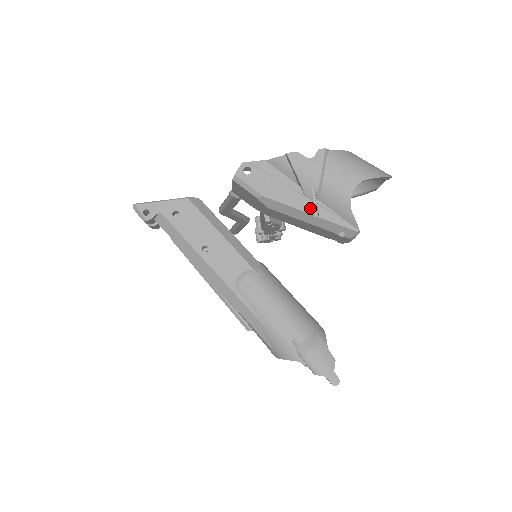
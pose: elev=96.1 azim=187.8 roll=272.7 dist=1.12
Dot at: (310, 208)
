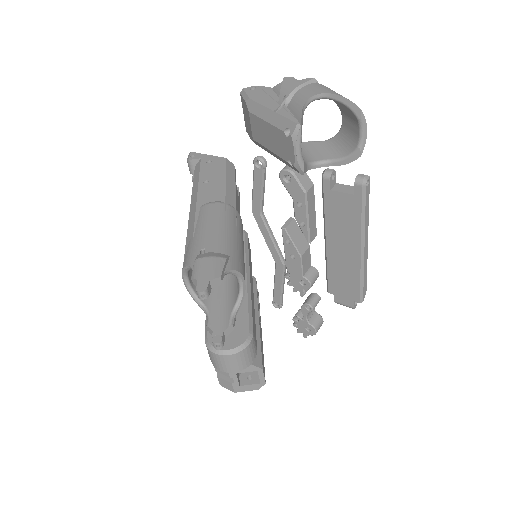
Dot at: (275, 108)
